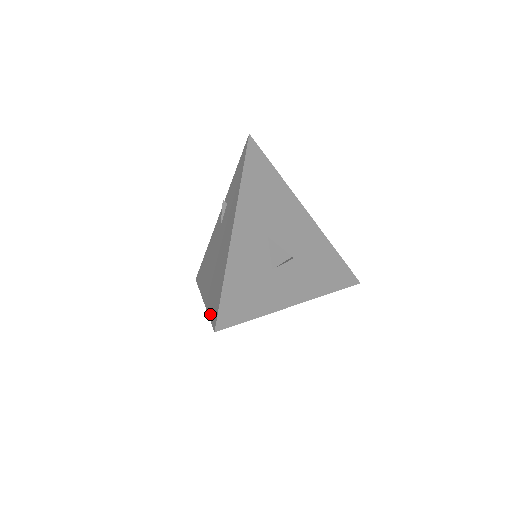
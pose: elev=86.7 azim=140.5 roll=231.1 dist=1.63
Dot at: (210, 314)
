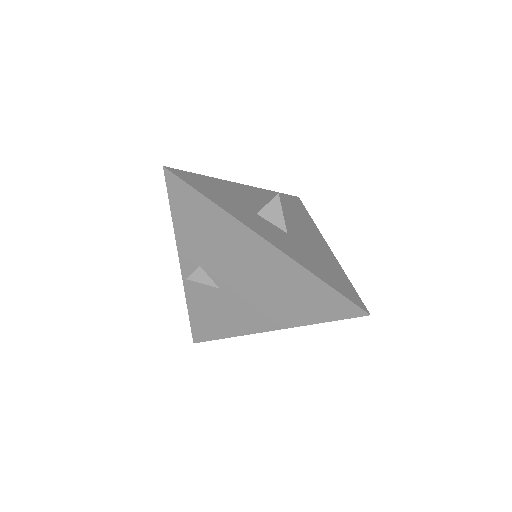
Dot at: (173, 207)
